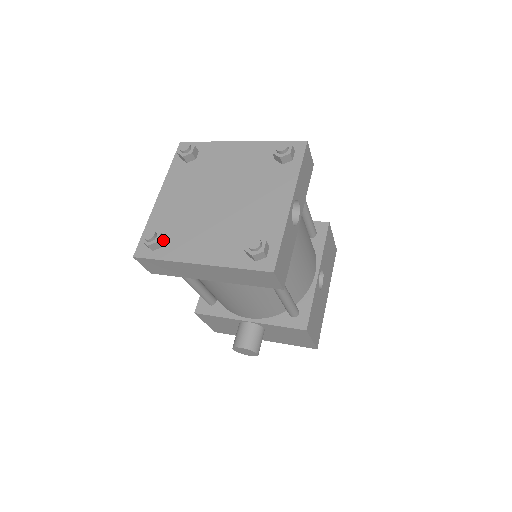
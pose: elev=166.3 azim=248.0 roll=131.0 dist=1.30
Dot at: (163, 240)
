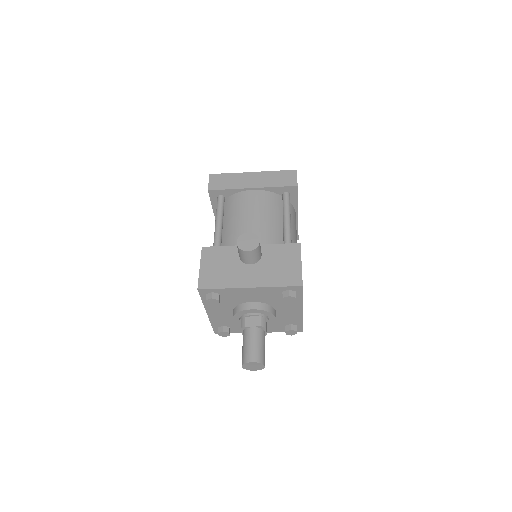
Dot at: occluded
